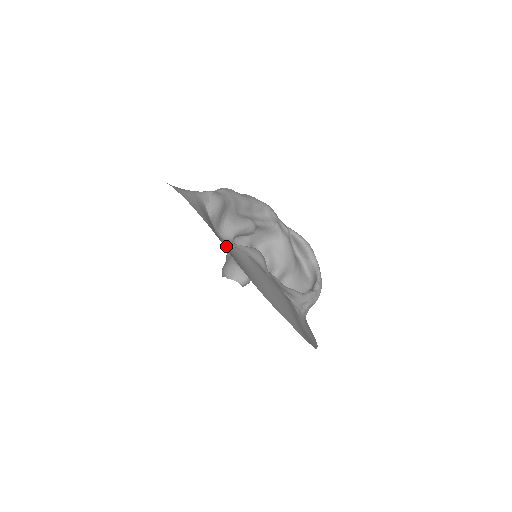
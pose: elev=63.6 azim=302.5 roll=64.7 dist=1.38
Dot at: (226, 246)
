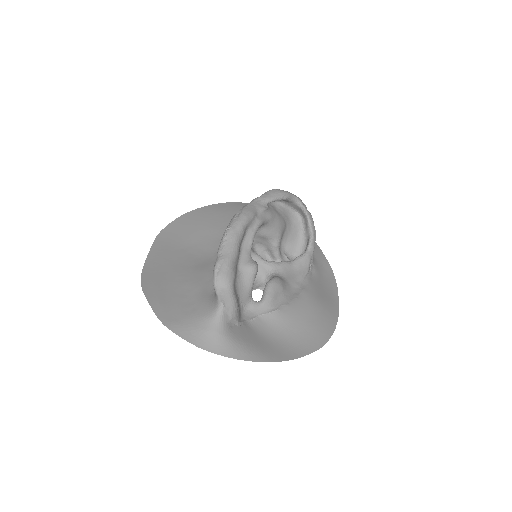
Dot at: (265, 332)
